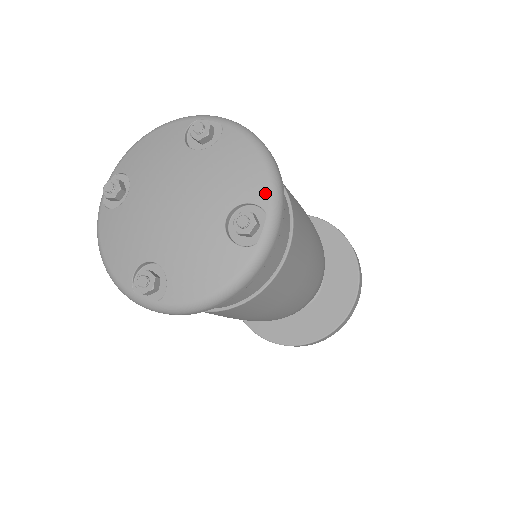
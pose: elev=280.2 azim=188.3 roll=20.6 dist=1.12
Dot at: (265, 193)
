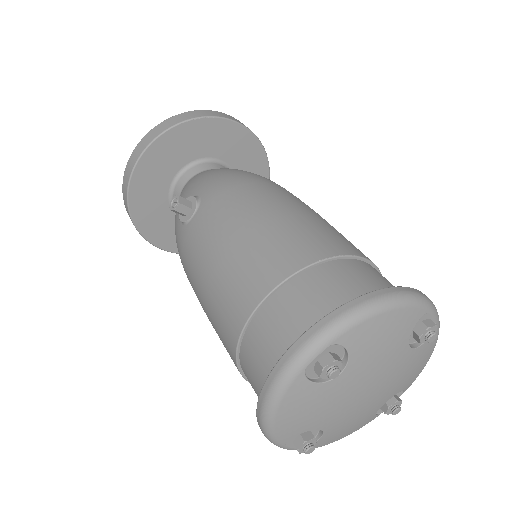
Dot at: occluded
